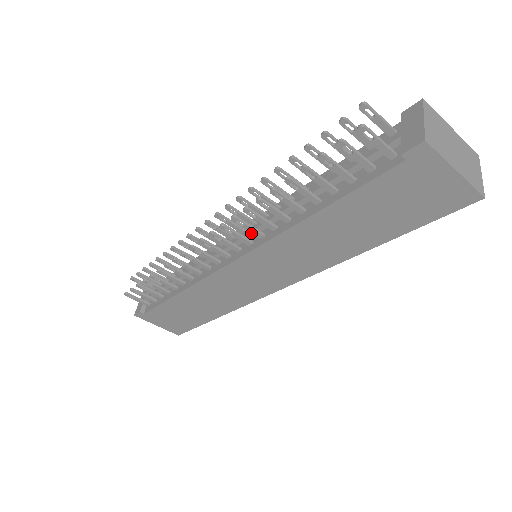
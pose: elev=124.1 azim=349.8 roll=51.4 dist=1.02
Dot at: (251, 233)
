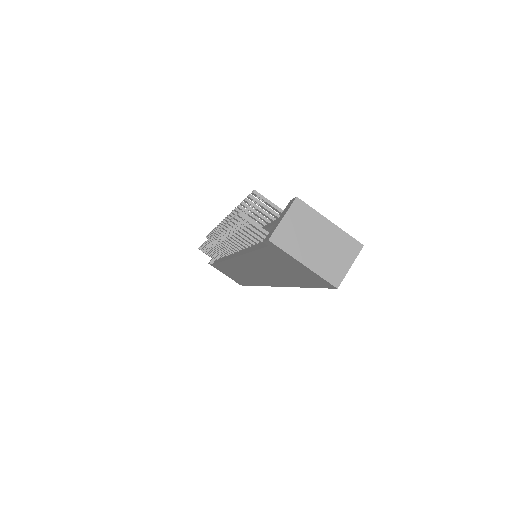
Dot at: occluded
